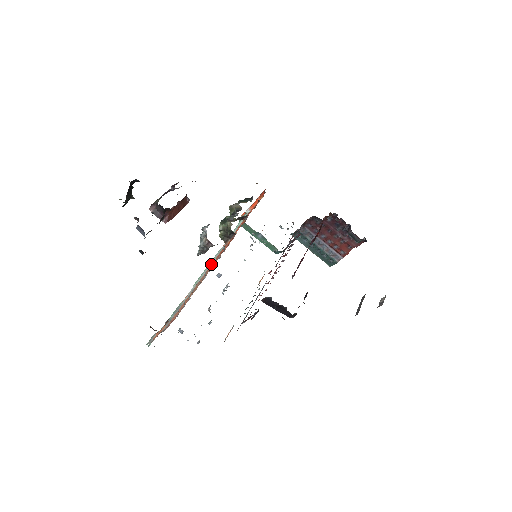
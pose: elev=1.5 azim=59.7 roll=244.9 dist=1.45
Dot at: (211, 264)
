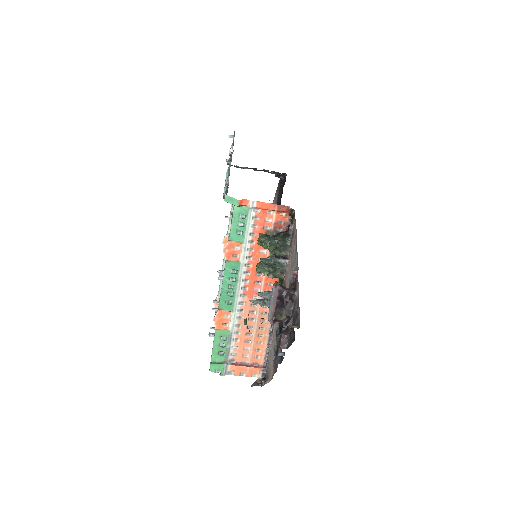
Dot at: (241, 288)
